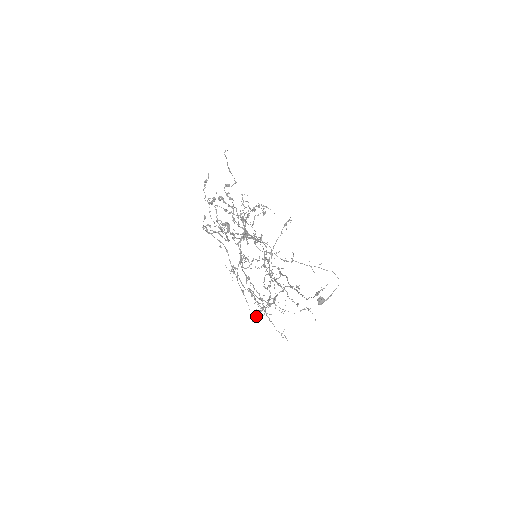
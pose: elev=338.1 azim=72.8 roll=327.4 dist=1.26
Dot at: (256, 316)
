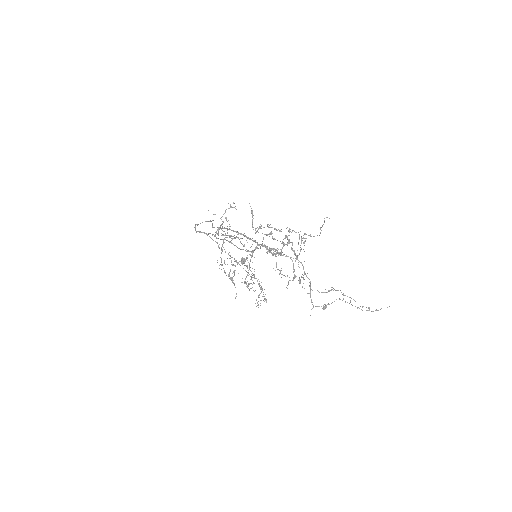
Dot at: occluded
